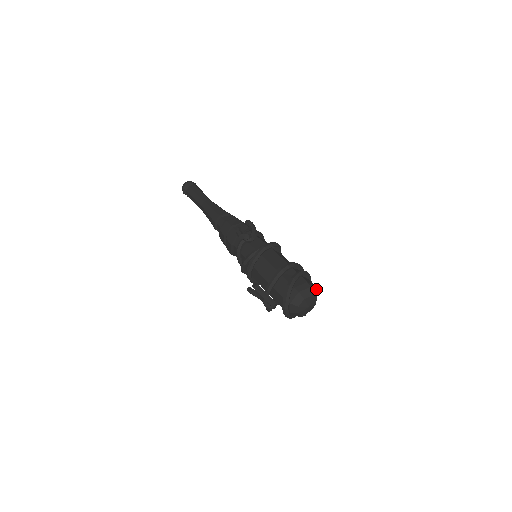
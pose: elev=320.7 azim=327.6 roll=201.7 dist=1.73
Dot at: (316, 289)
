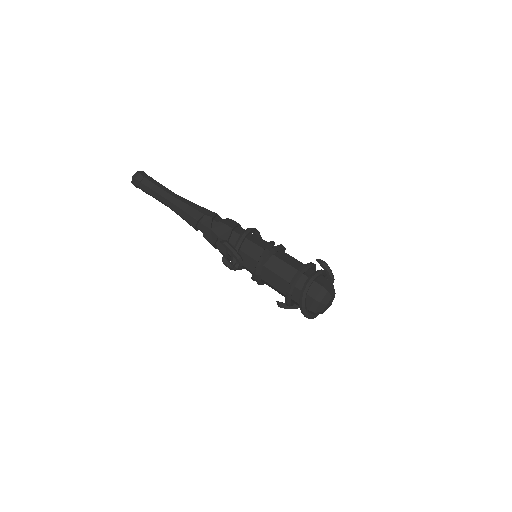
Dot at: (326, 292)
